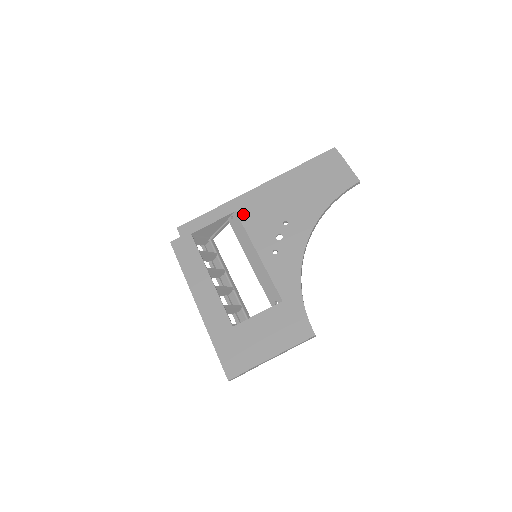
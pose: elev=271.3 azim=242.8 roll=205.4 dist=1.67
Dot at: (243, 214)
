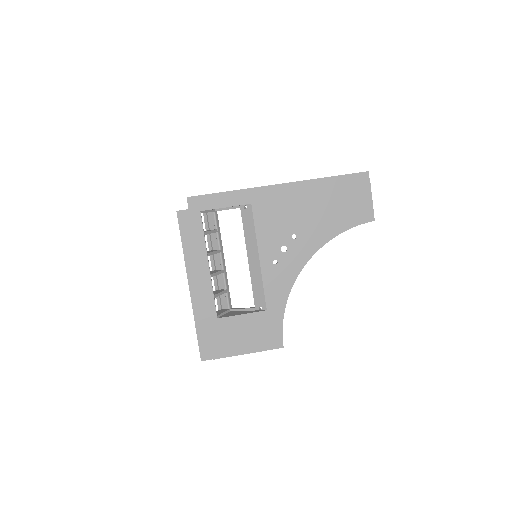
Dot at: (258, 210)
